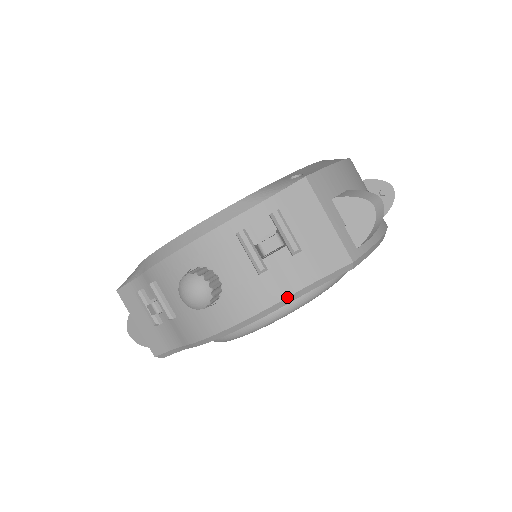
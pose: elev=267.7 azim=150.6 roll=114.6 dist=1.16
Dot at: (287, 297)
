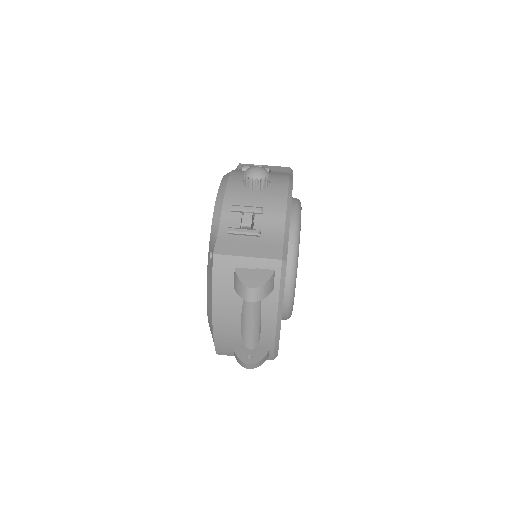
Dot at: occluded
